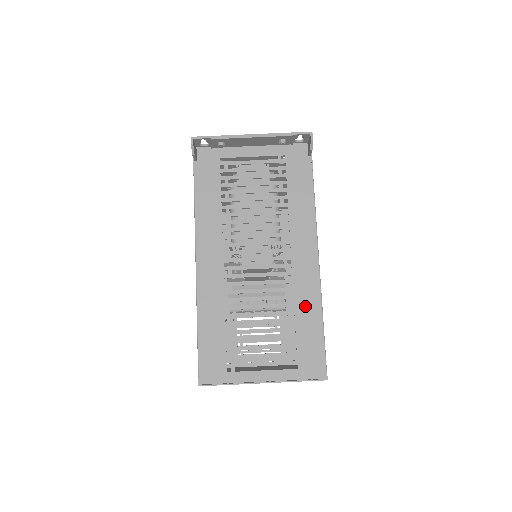
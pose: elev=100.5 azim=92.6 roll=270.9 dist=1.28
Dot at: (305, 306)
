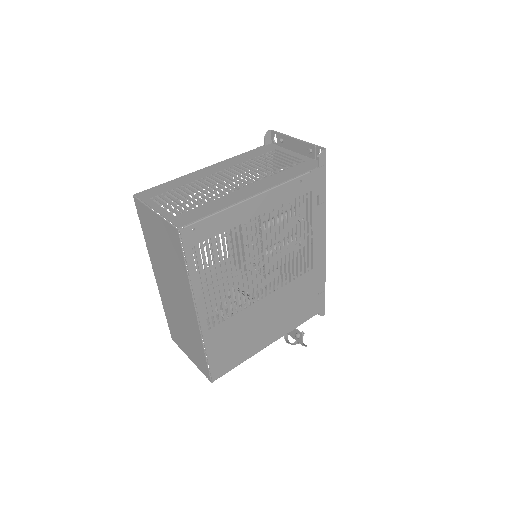
Dot at: (221, 202)
